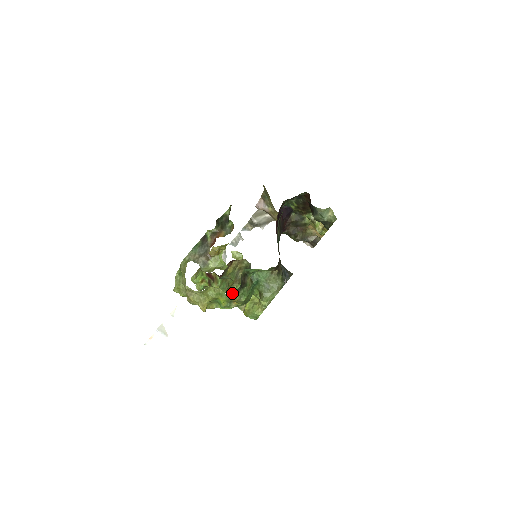
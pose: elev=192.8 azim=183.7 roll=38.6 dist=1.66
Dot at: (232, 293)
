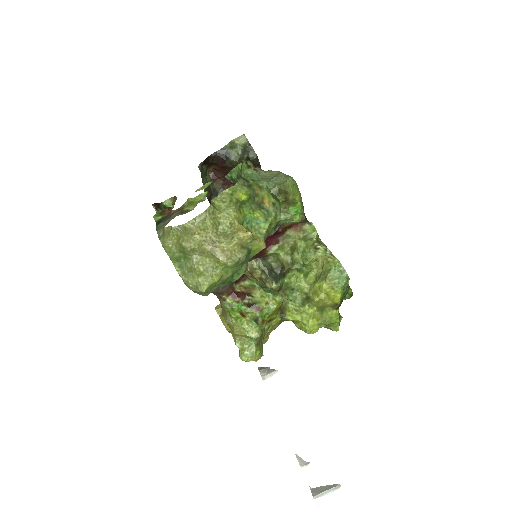
Dot at: (240, 180)
